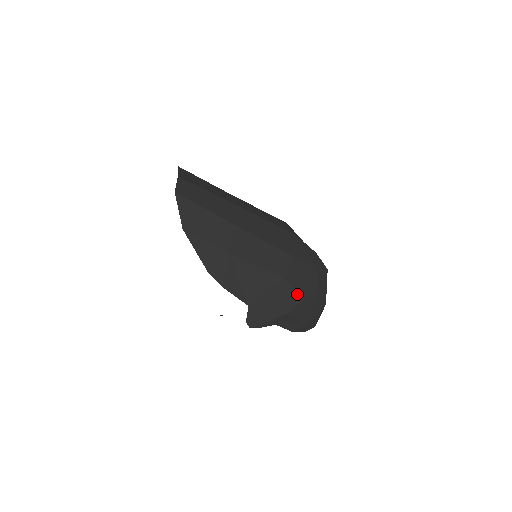
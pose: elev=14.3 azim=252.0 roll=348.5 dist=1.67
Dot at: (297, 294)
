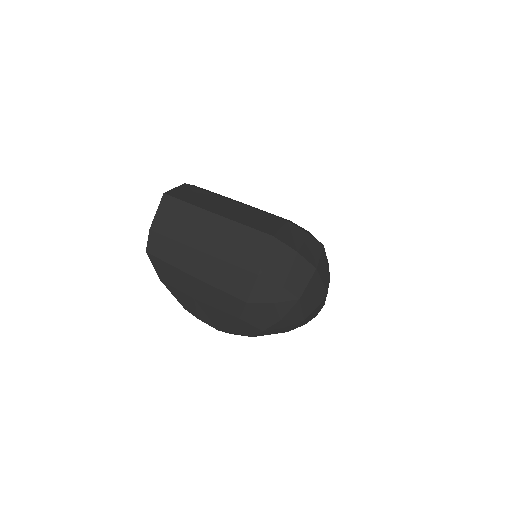
Dot at: (256, 328)
